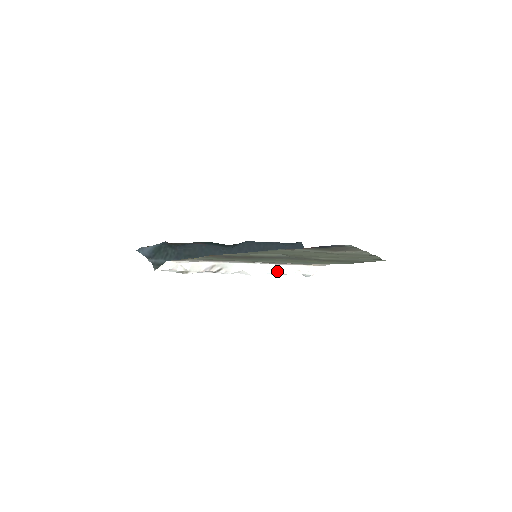
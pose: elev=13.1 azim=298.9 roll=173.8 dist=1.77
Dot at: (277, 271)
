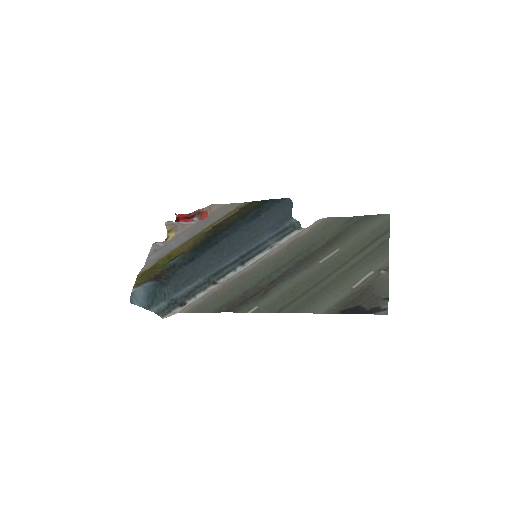
Dot at: occluded
